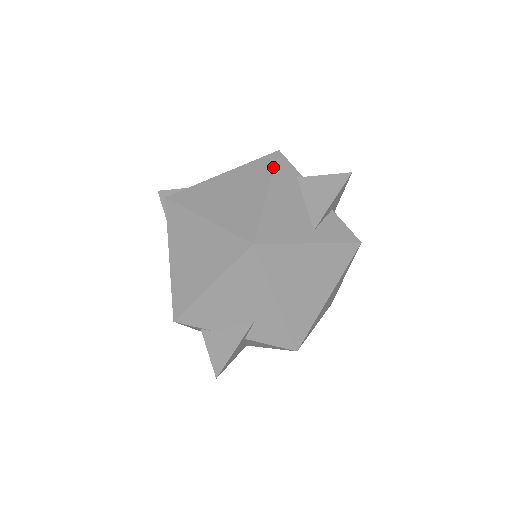
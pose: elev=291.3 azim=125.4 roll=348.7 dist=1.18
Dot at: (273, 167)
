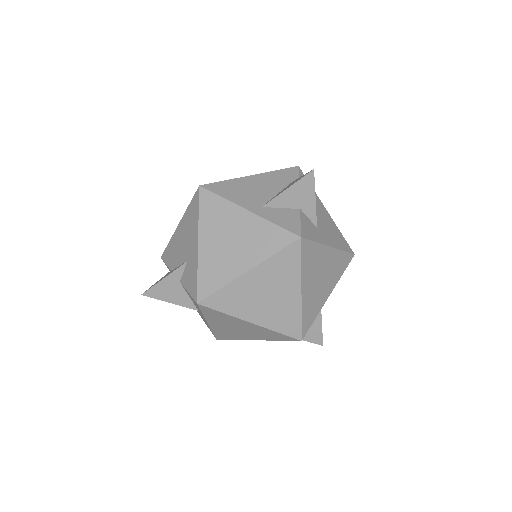
Dot at: occluded
